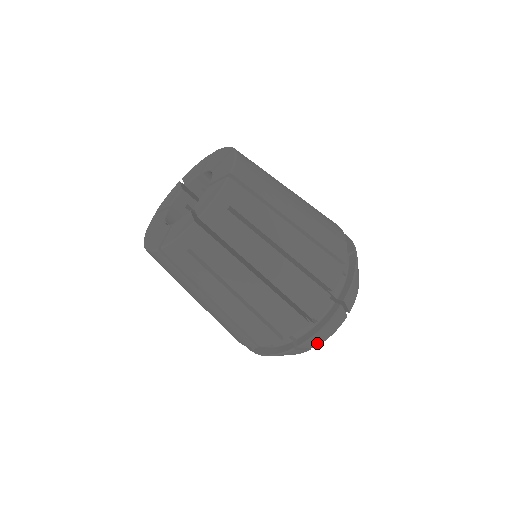
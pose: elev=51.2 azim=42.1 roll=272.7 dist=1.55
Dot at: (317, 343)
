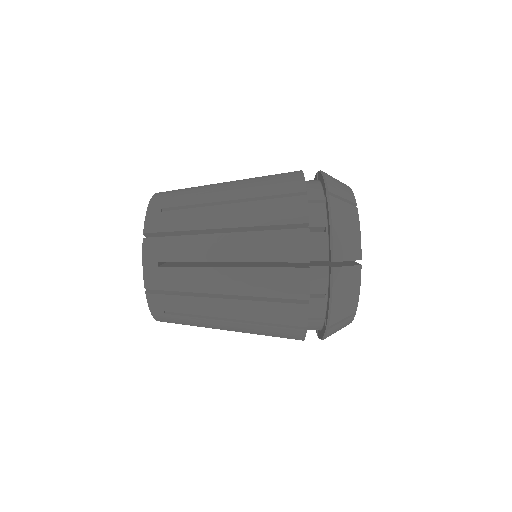
Dot at: (350, 309)
